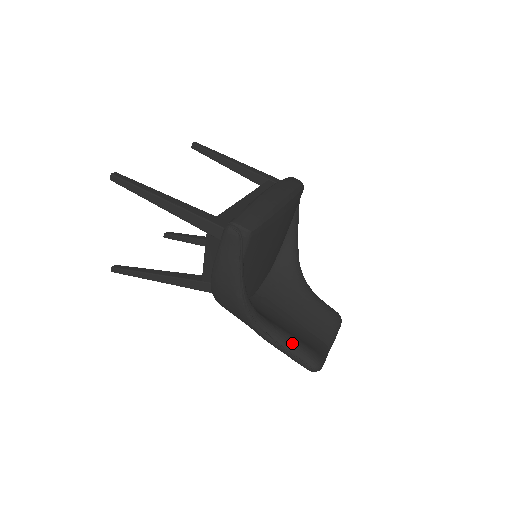
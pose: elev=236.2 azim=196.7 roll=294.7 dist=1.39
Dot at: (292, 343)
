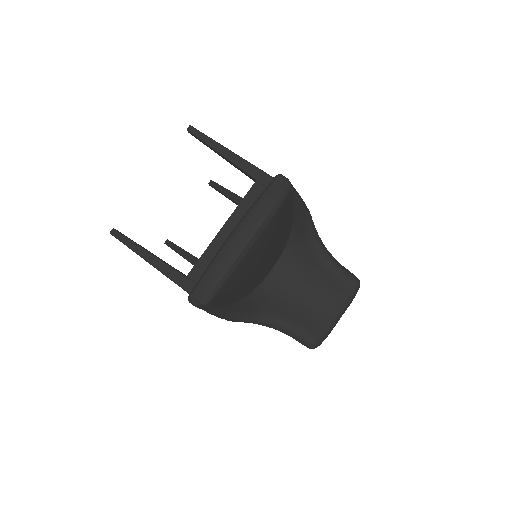
Dot at: (290, 330)
